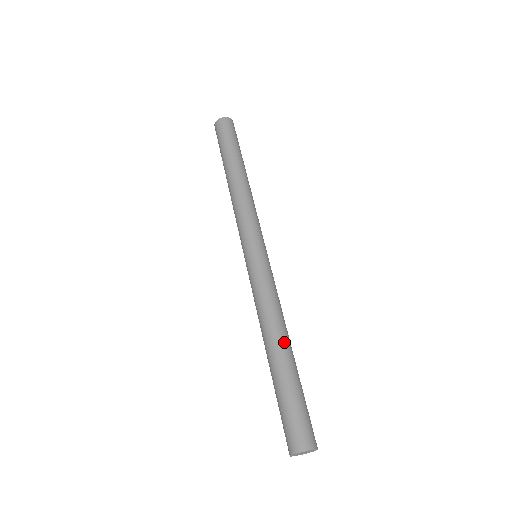
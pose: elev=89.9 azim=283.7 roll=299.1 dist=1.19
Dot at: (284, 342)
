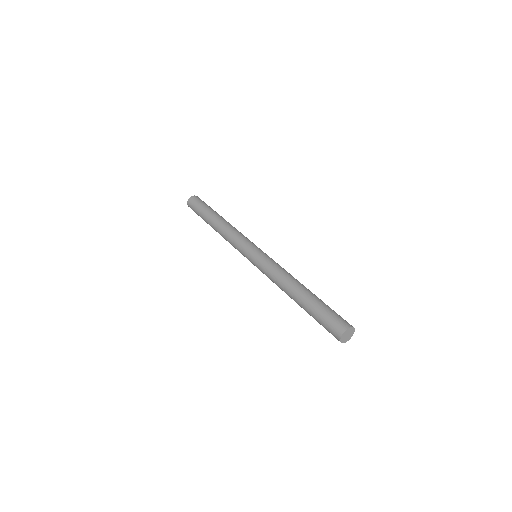
Dot at: (299, 286)
